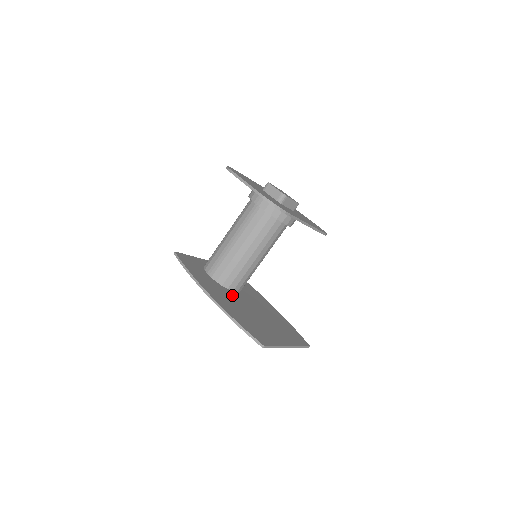
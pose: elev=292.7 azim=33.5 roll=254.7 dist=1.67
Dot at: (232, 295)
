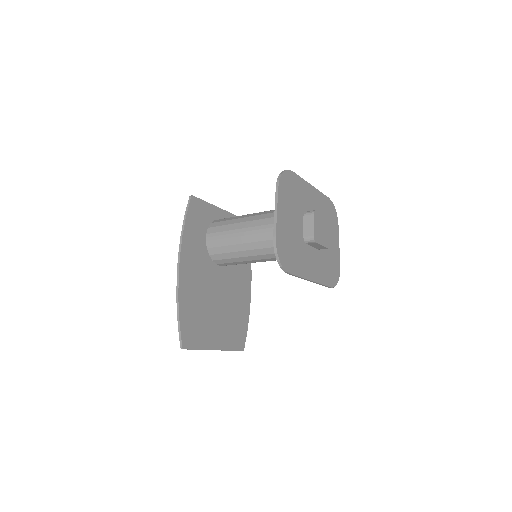
Dot at: (210, 270)
